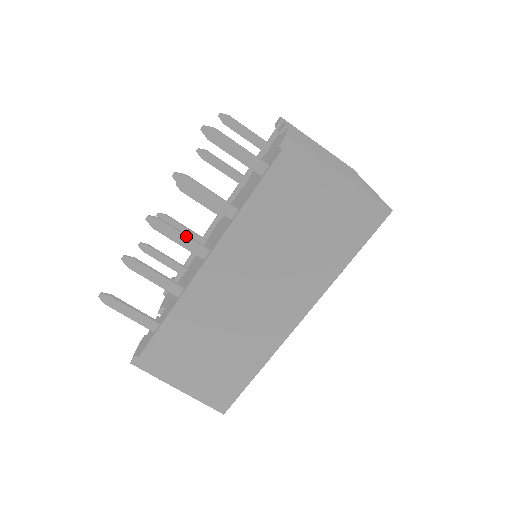
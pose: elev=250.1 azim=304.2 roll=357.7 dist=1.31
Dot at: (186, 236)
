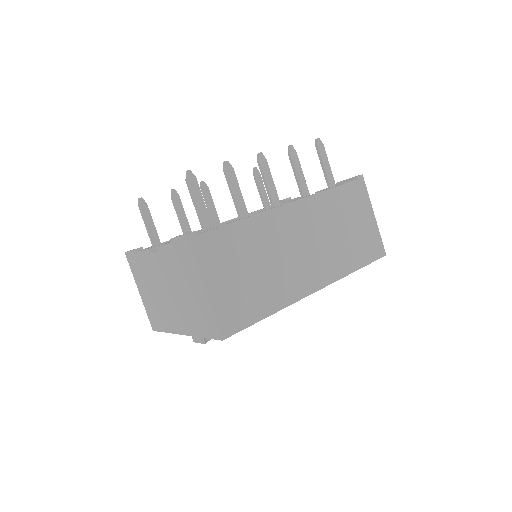
Dot at: (274, 184)
